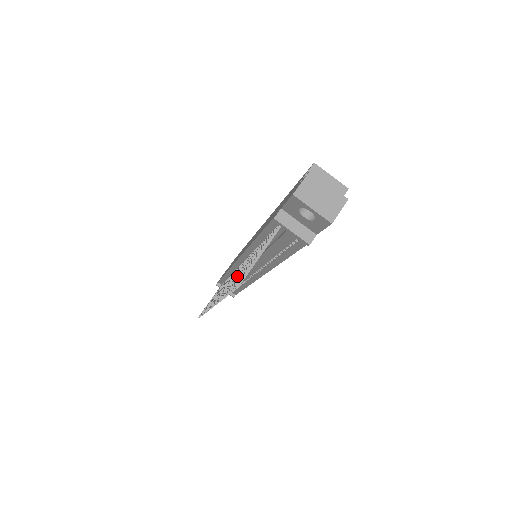
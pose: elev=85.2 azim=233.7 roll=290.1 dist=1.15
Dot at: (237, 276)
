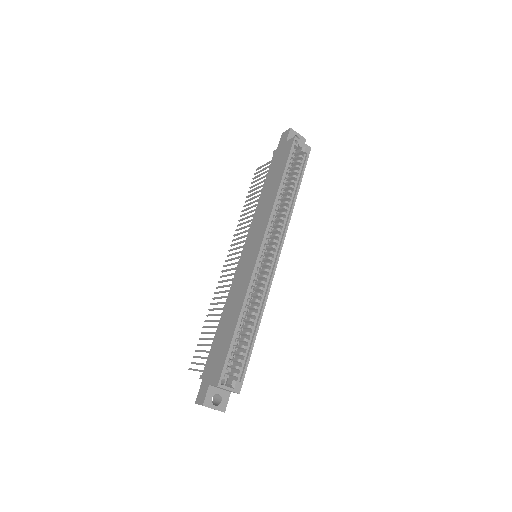
Dot at: (211, 321)
